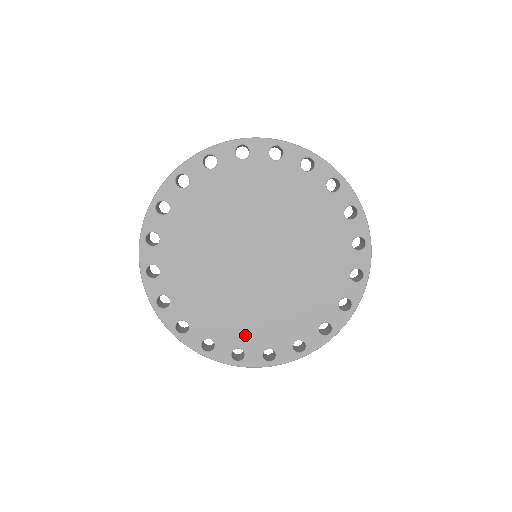
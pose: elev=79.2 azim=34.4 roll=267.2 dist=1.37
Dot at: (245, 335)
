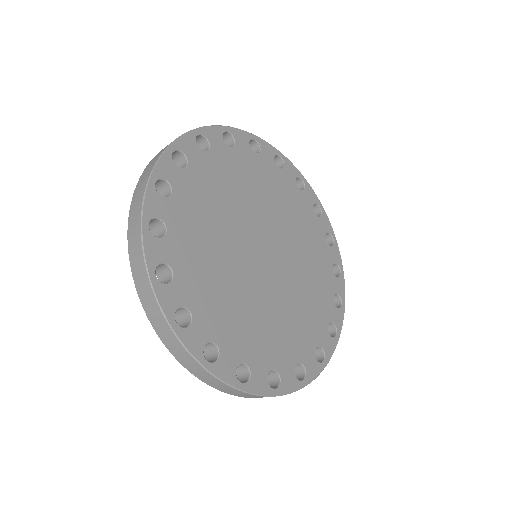
Dot at: (275, 350)
